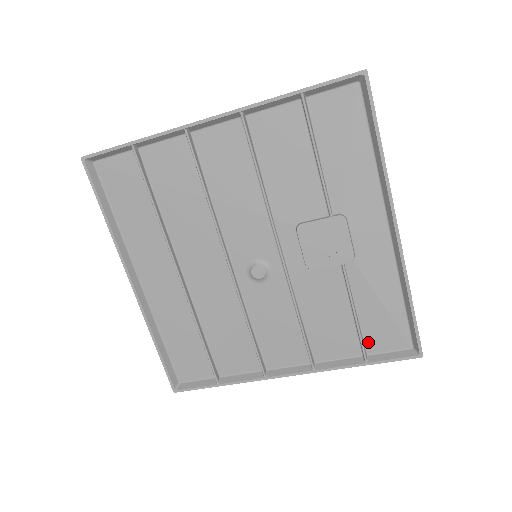
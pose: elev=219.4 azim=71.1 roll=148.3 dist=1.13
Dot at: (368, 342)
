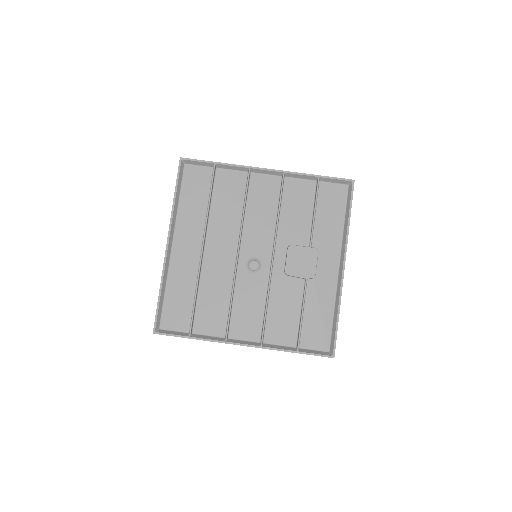
Dot at: (303, 338)
